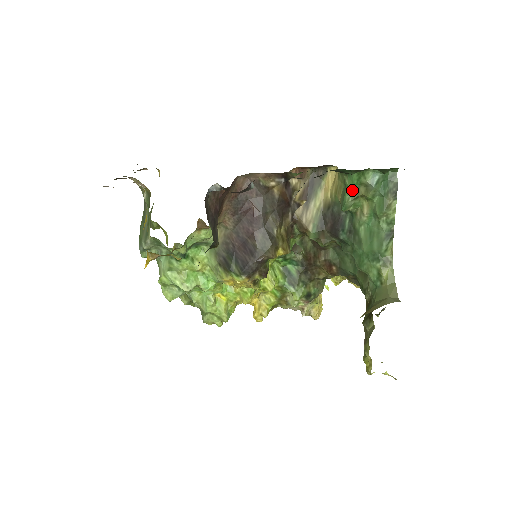
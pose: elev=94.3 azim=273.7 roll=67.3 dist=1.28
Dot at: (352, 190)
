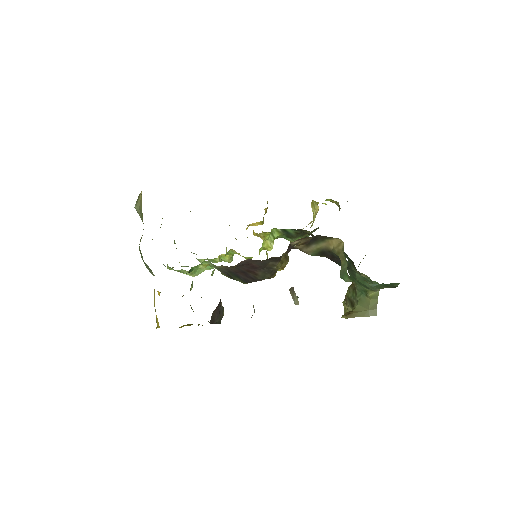
Dot at: (352, 280)
